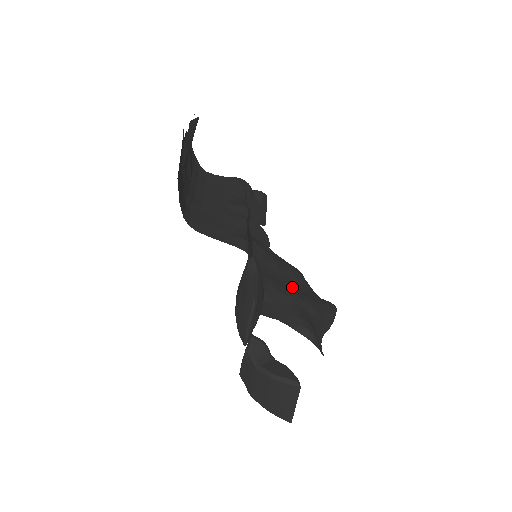
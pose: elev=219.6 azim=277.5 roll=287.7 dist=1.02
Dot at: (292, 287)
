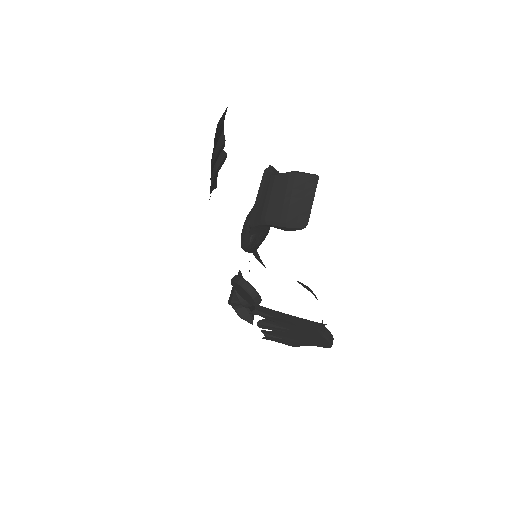
Dot at: occluded
